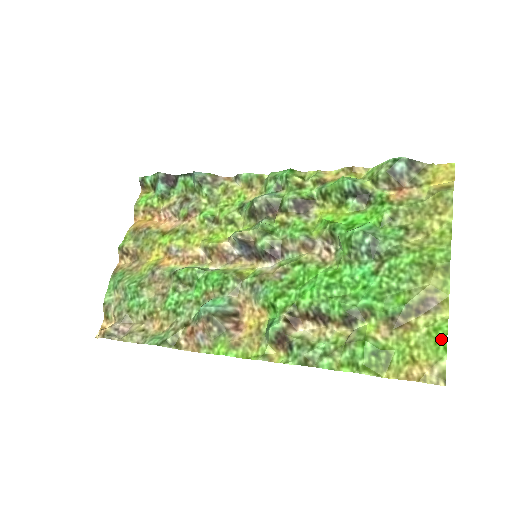
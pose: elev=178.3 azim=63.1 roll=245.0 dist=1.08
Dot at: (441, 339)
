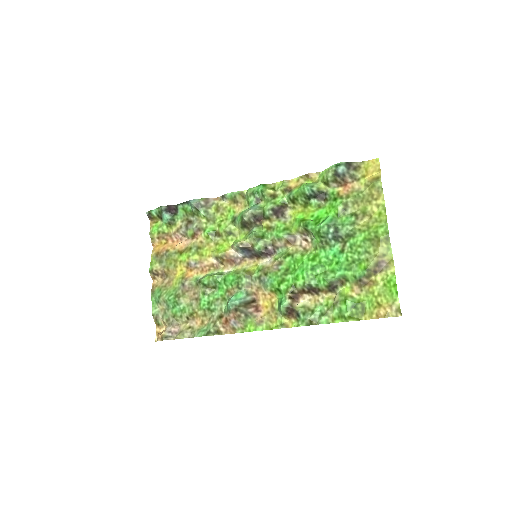
Dot at: (393, 287)
